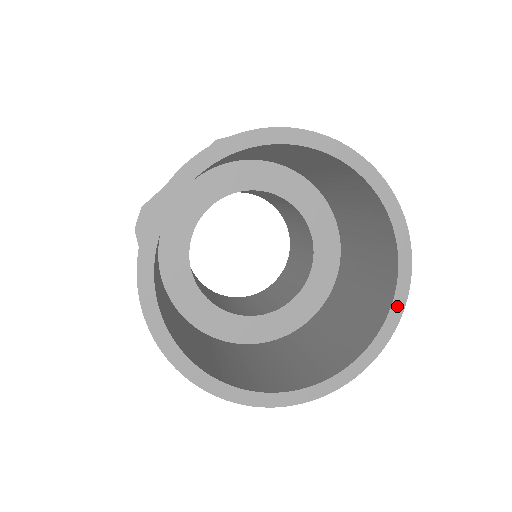
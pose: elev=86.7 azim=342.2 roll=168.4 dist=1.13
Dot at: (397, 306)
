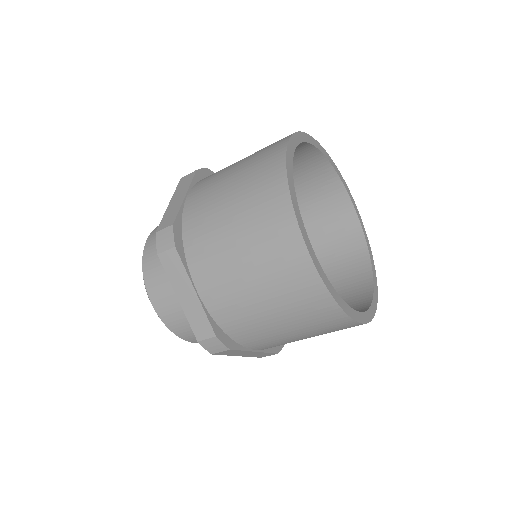
Dot at: (369, 247)
